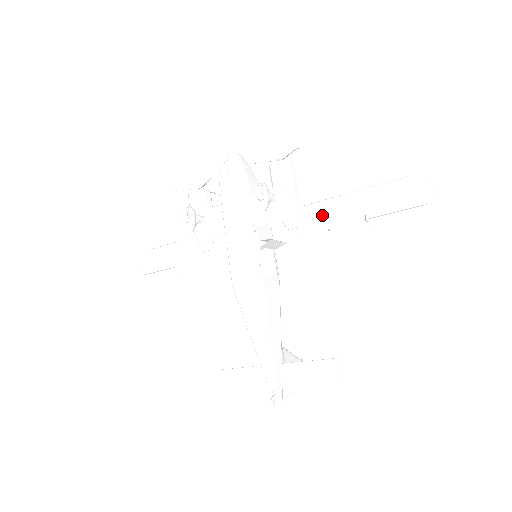
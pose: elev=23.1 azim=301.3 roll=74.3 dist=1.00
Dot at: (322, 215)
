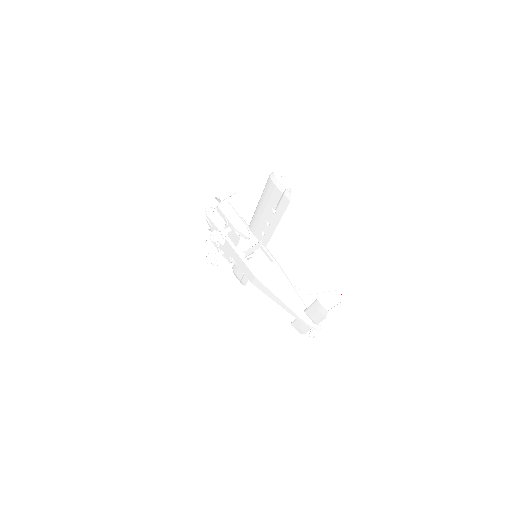
Dot at: (261, 217)
